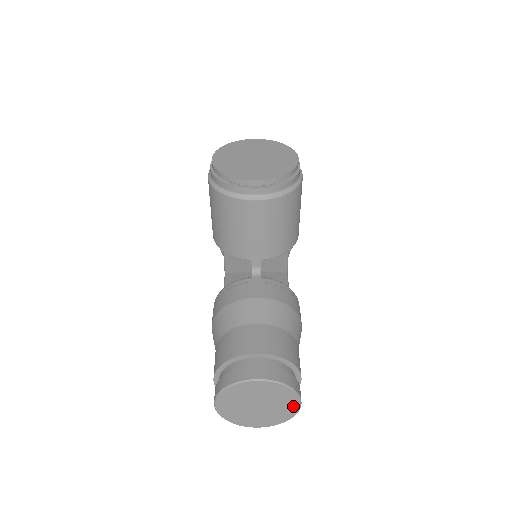
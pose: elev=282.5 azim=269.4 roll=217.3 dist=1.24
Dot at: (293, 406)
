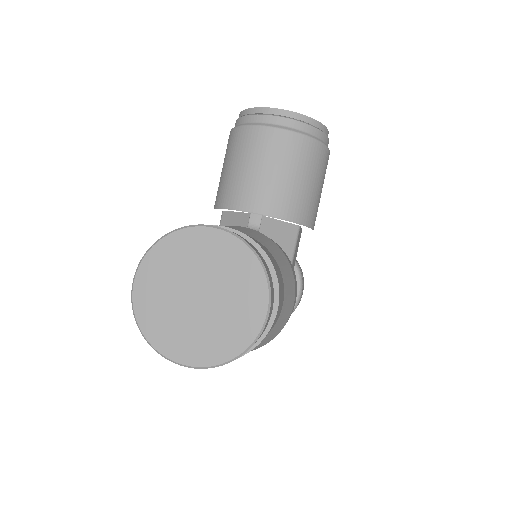
Dot at: (255, 312)
